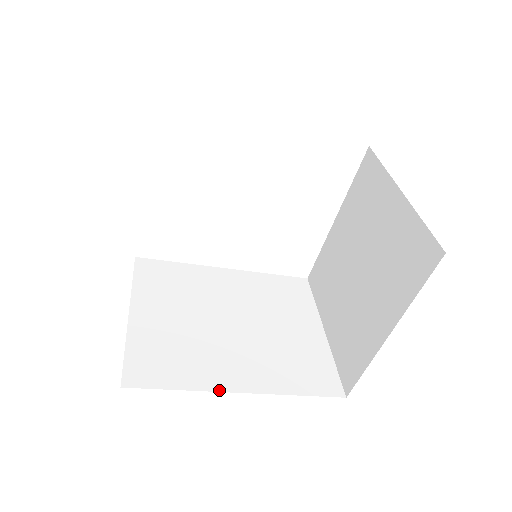
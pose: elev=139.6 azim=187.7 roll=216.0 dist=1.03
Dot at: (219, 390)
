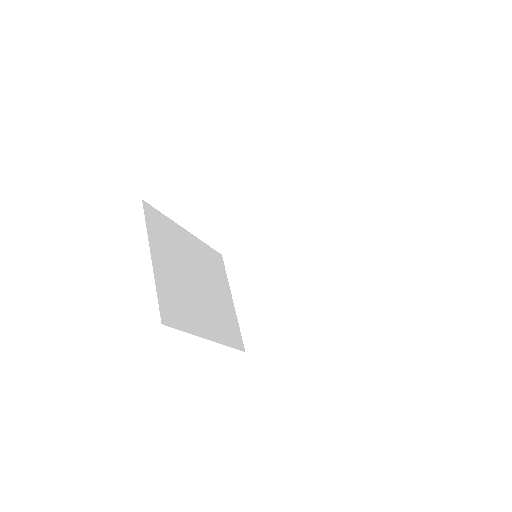
Dot at: (202, 336)
